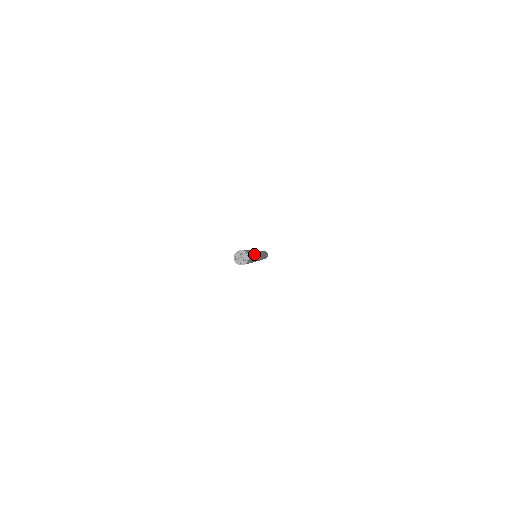
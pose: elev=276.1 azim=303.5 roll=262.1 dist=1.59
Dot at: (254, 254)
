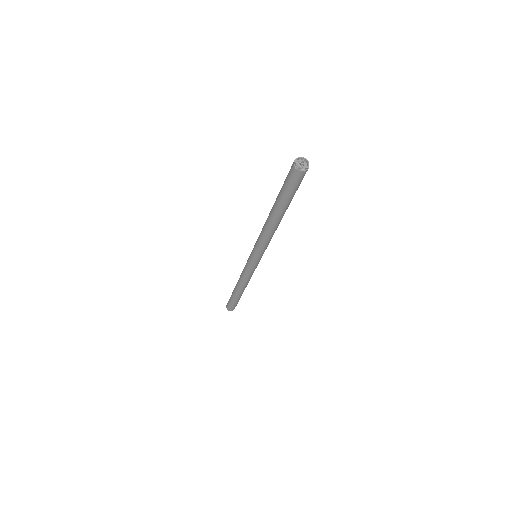
Dot at: occluded
